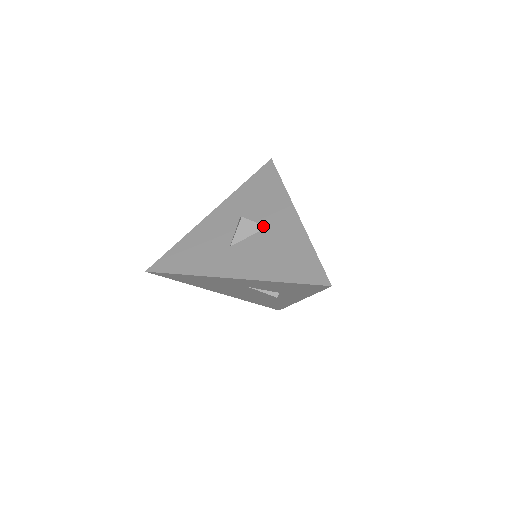
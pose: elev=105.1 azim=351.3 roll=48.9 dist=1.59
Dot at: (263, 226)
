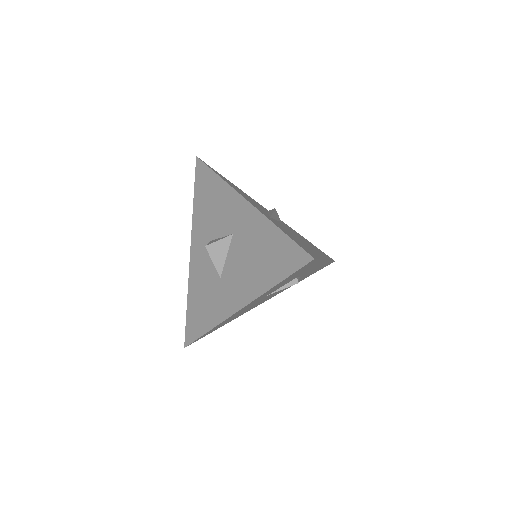
Dot at: (229, 237)
